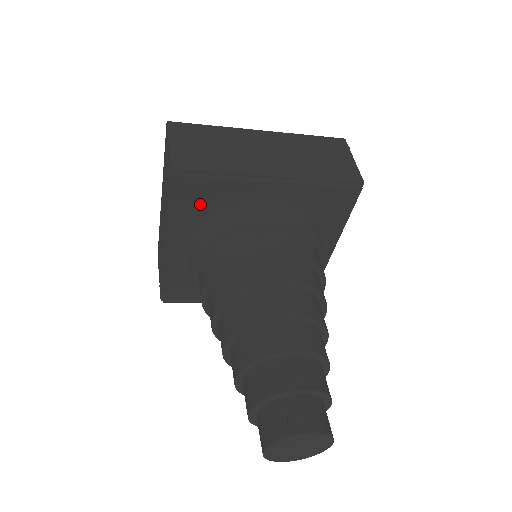
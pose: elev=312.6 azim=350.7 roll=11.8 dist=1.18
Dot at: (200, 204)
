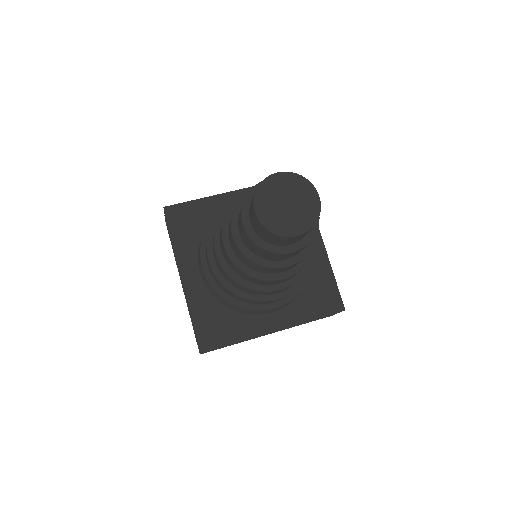
Dot at: (192, 225)
